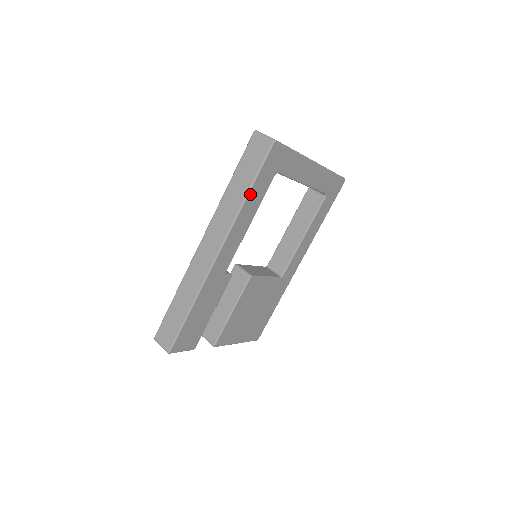
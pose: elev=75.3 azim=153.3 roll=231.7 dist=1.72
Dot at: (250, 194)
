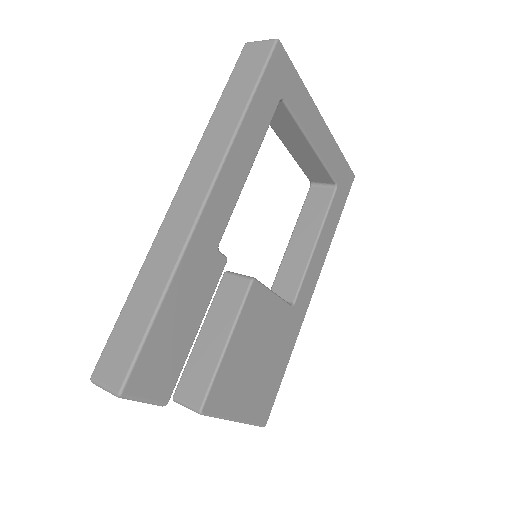
Dot at: (250, 109)
